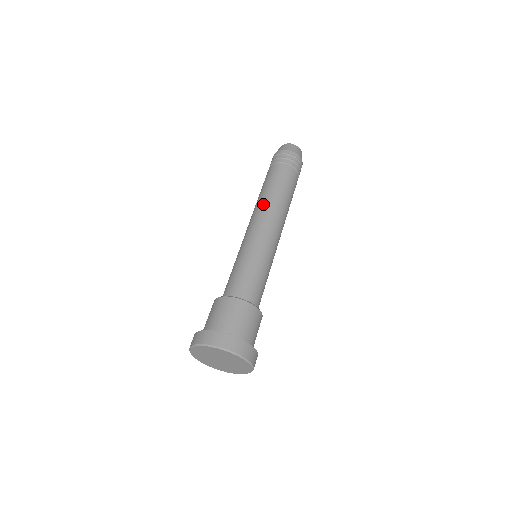
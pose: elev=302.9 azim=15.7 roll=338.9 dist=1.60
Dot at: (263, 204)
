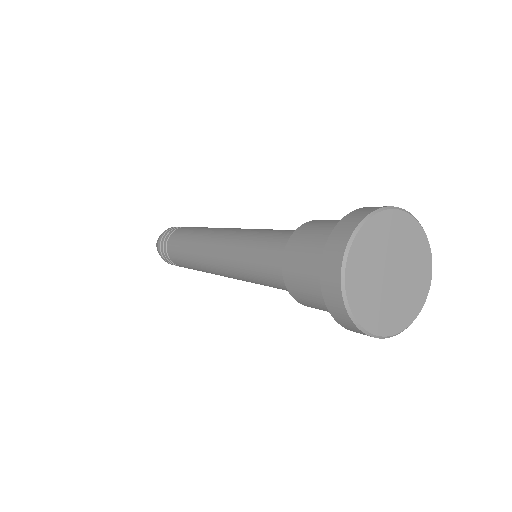
Dot at: (198, 242)
